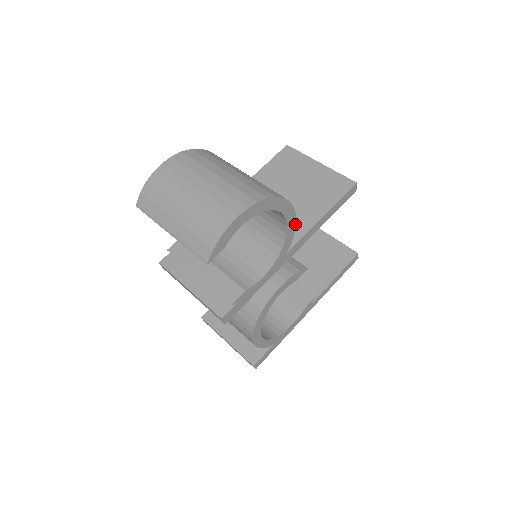
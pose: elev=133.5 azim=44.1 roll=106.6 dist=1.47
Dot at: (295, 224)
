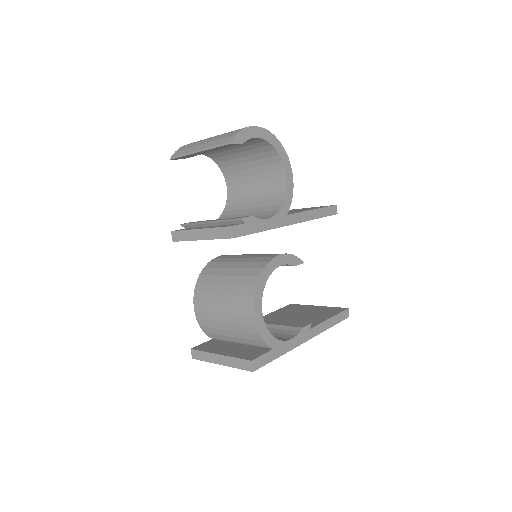
Dot at: occluded
